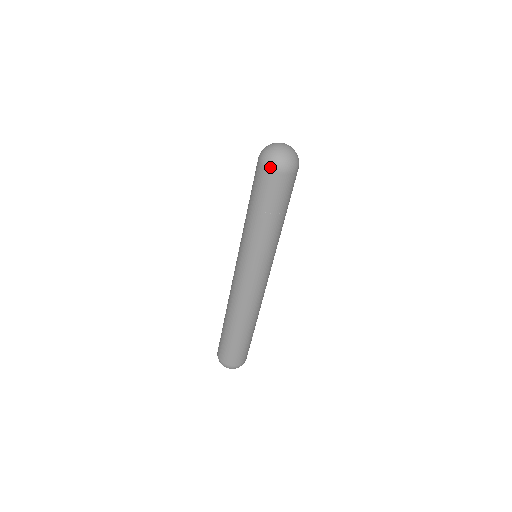
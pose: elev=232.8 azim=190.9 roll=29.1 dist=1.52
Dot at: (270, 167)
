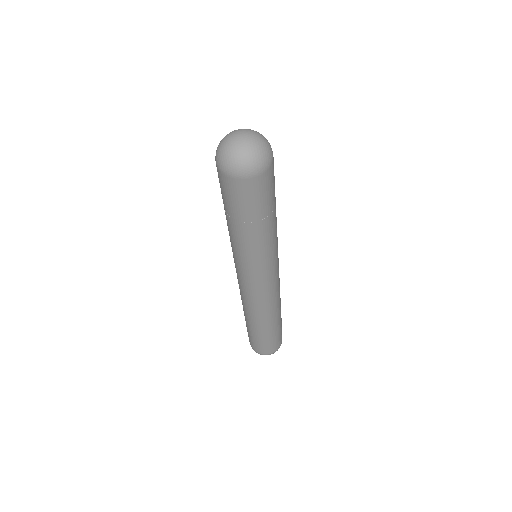
Dot at: (250, 174)
